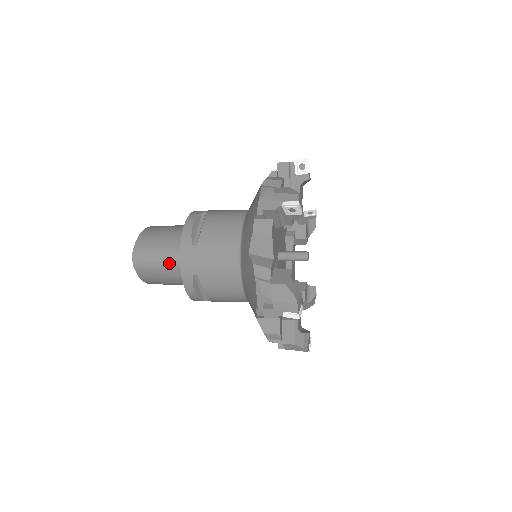
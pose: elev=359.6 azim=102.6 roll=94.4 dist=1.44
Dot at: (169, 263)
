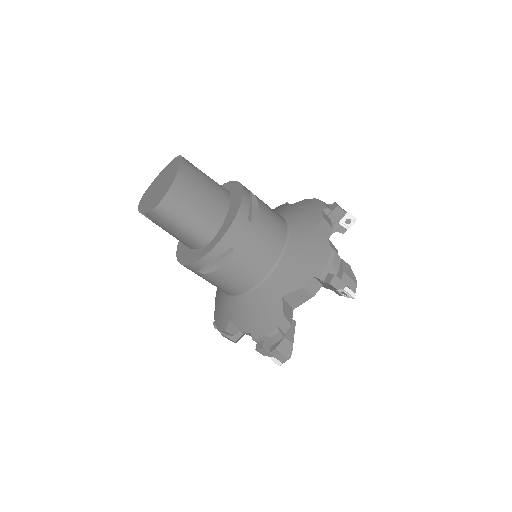
Dot at: occluded
